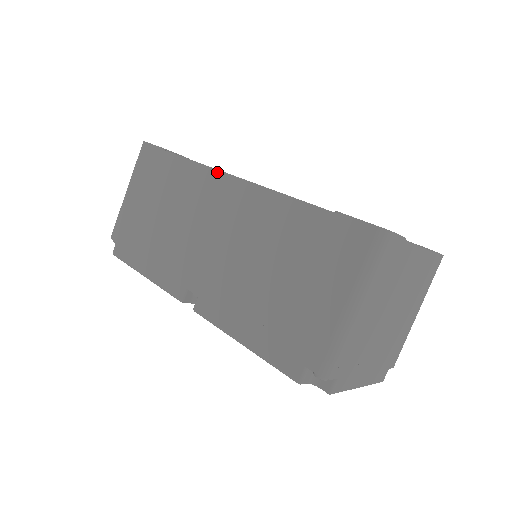
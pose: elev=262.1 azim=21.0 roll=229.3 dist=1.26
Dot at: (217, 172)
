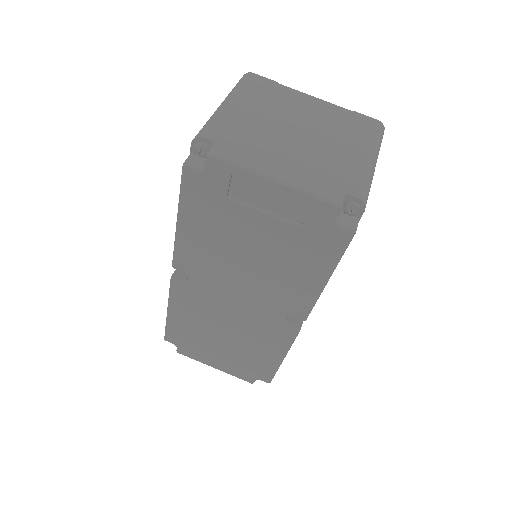
Dot at: occluded
